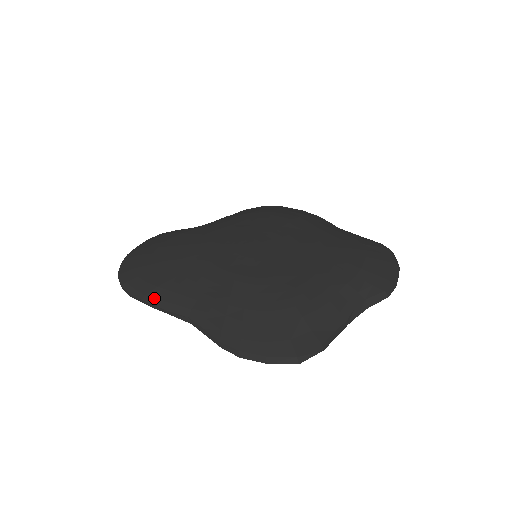
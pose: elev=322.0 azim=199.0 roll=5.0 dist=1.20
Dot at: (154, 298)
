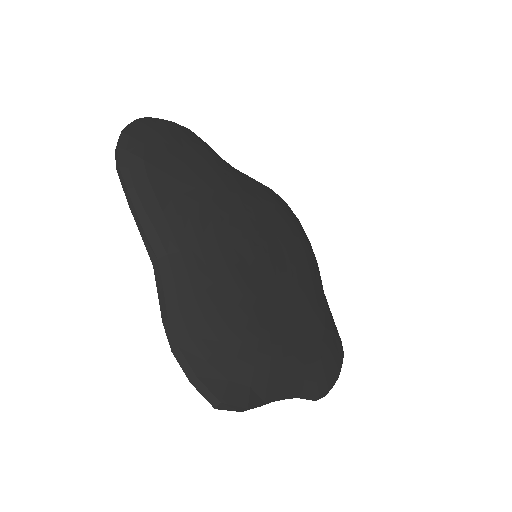
Dot at: (141, 201)
